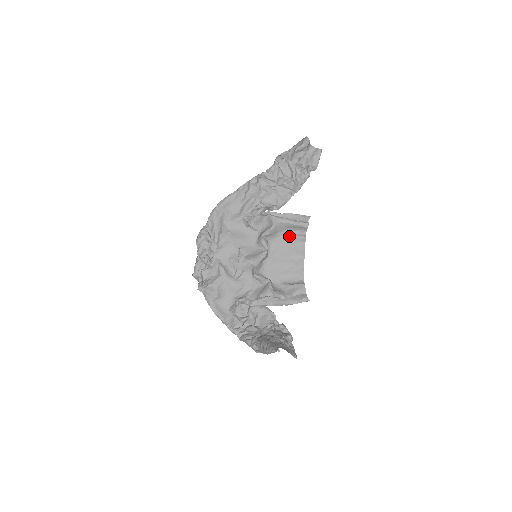
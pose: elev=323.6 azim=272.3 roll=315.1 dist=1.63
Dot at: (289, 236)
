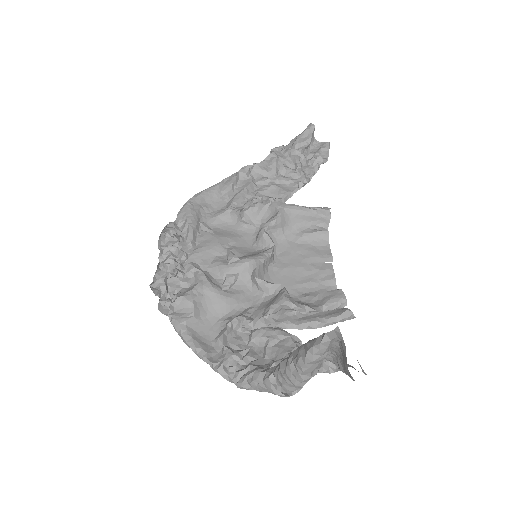
Dot at: (303, 232)
